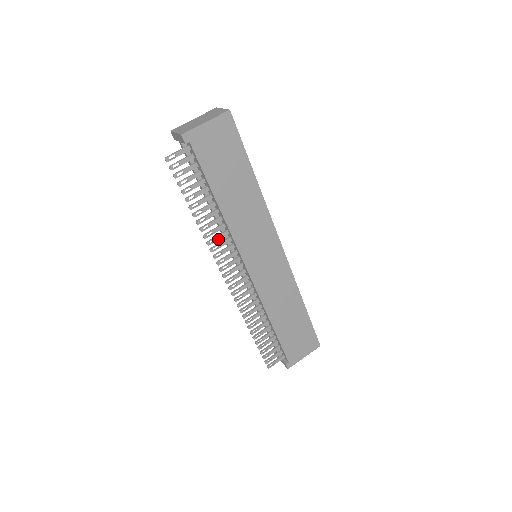
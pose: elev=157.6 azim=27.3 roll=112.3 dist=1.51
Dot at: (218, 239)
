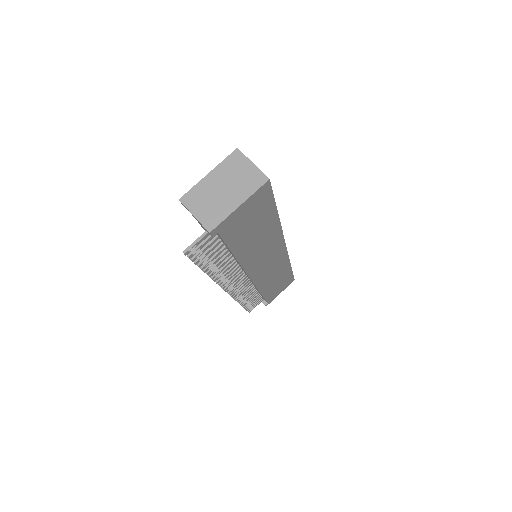
Dot at: (227, 273)
